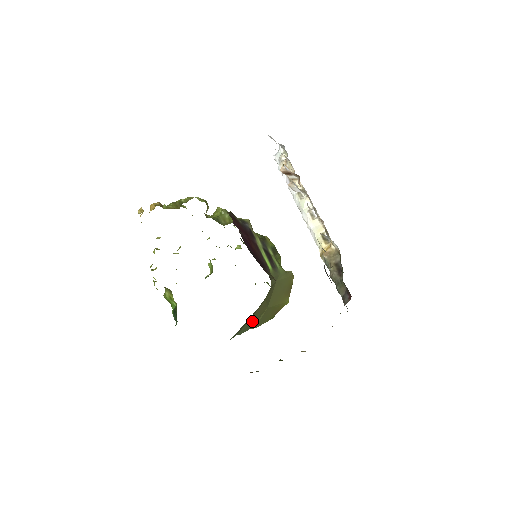
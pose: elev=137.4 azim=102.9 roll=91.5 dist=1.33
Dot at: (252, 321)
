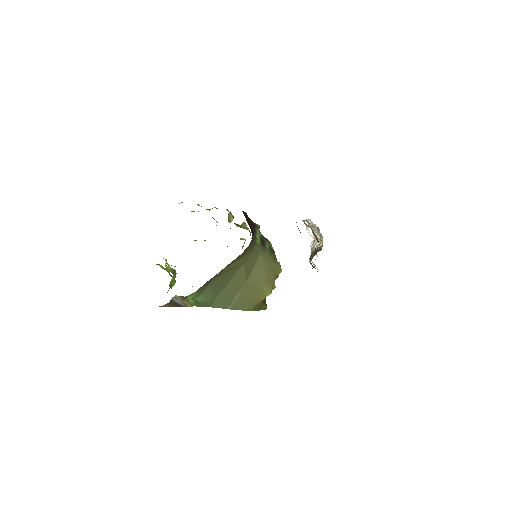
Dot at: (229, 293)
